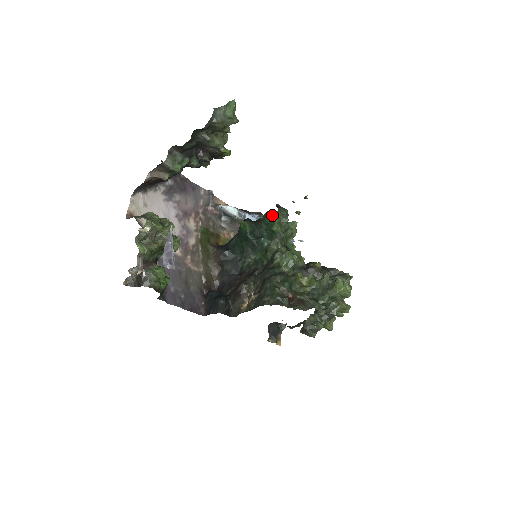
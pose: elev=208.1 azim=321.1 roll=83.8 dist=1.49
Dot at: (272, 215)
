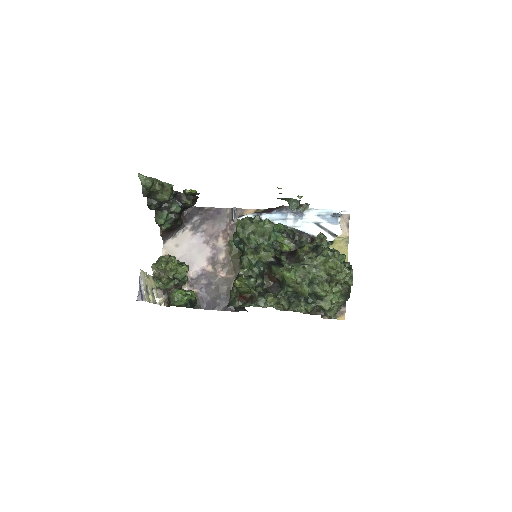
Dot at: occluded
